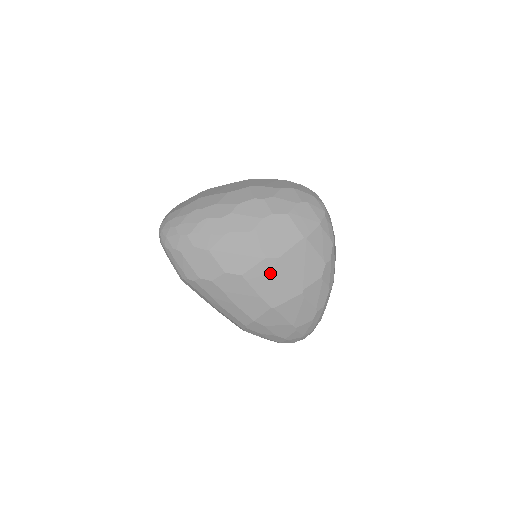
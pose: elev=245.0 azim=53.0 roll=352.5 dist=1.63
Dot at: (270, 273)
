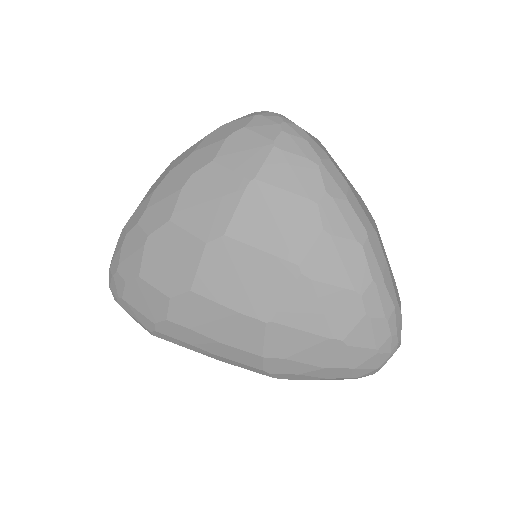
Dot at: (227, 266)
